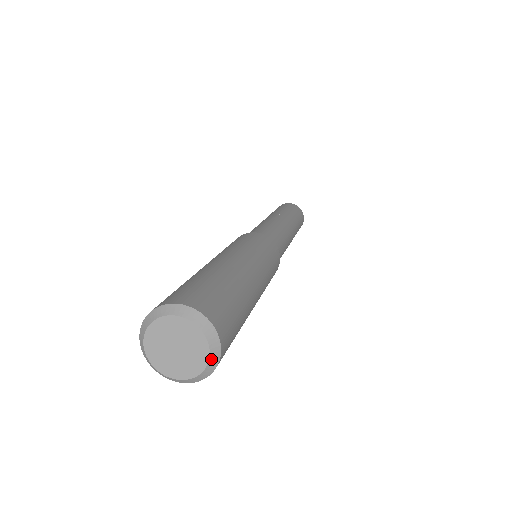
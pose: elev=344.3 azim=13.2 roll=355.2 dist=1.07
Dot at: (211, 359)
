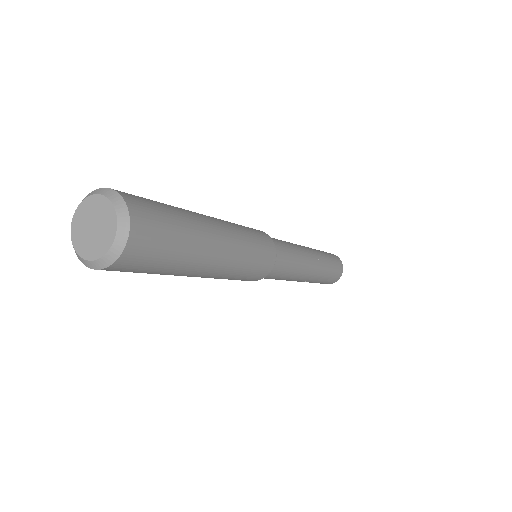
Dot at: (104, 258)
